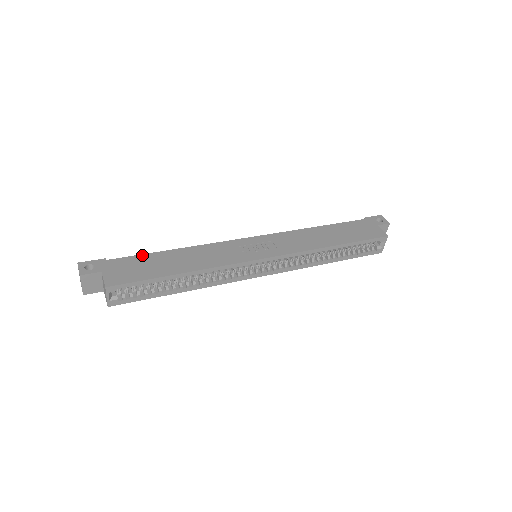
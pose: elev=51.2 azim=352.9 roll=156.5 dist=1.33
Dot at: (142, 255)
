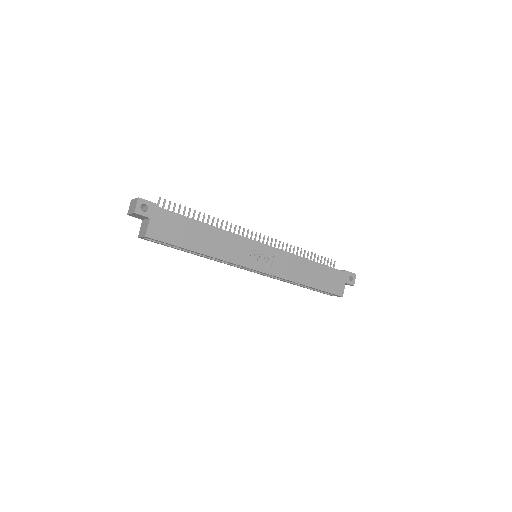
Dot at: (185, 217)
